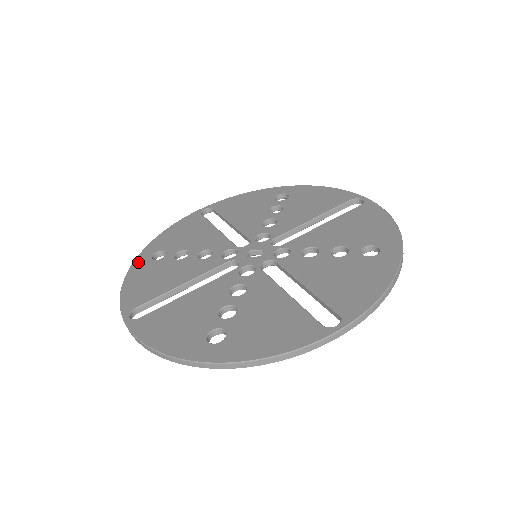
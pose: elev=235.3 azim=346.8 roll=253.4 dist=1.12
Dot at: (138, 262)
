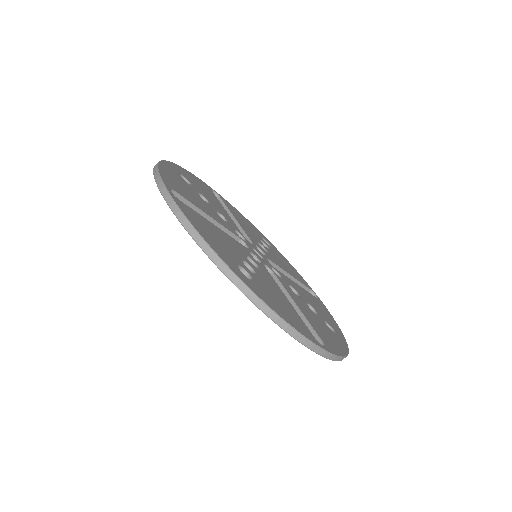
Dot at: (169, 165)
